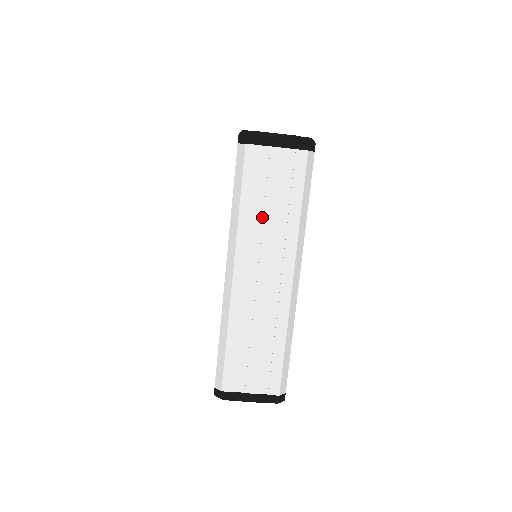
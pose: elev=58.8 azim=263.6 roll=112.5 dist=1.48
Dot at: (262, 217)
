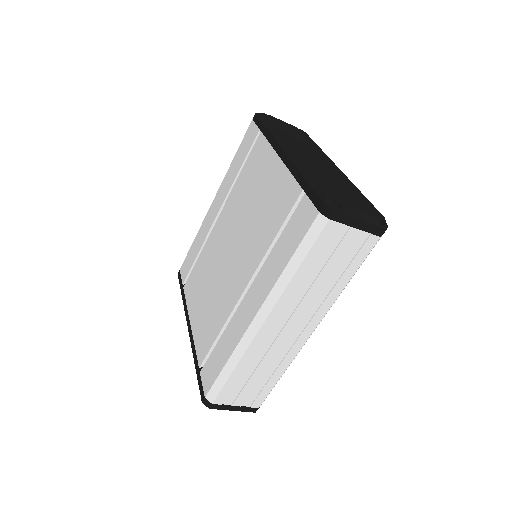
Dot at: (311, 283)
